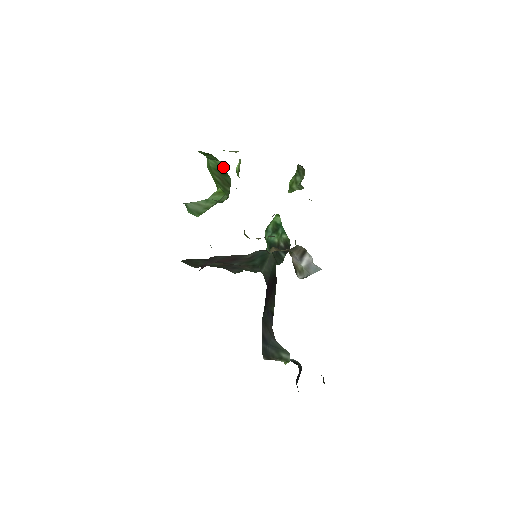
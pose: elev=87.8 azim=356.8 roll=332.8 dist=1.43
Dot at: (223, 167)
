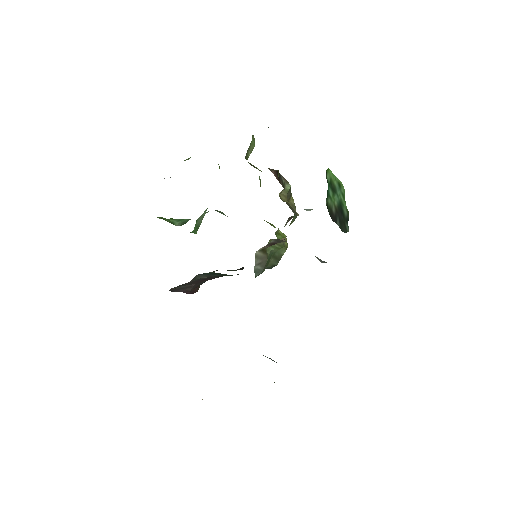
Dot at: occluded
